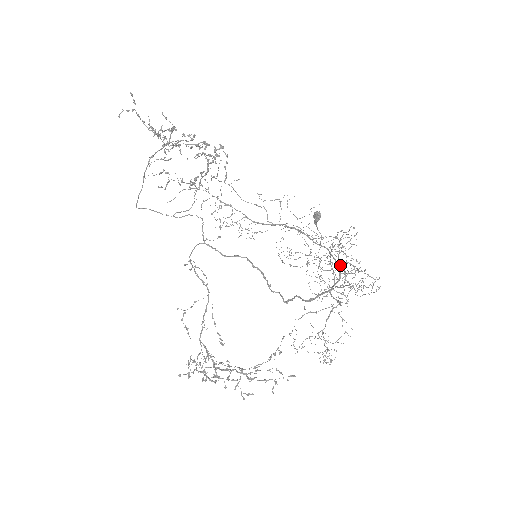
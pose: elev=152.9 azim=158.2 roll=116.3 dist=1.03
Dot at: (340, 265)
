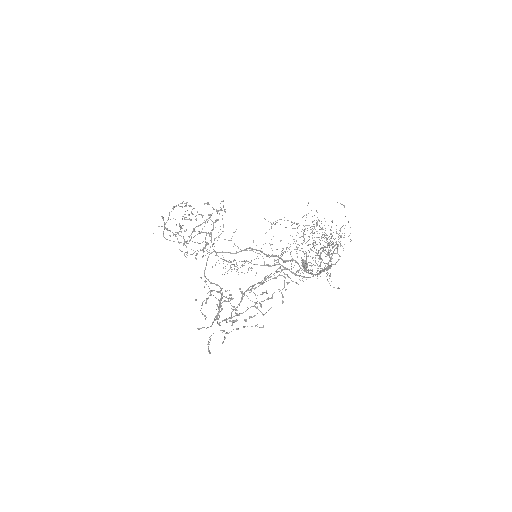
Dot at: occluded
